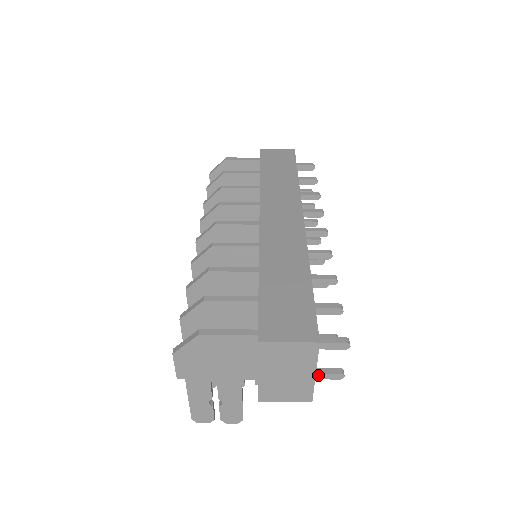
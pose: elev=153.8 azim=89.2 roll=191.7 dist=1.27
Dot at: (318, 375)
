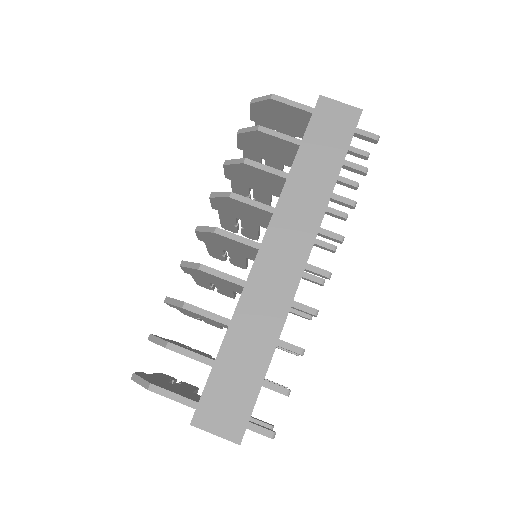
Dot at: occluded
